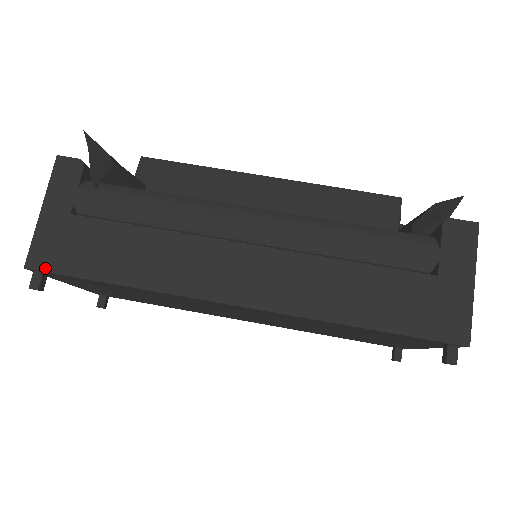
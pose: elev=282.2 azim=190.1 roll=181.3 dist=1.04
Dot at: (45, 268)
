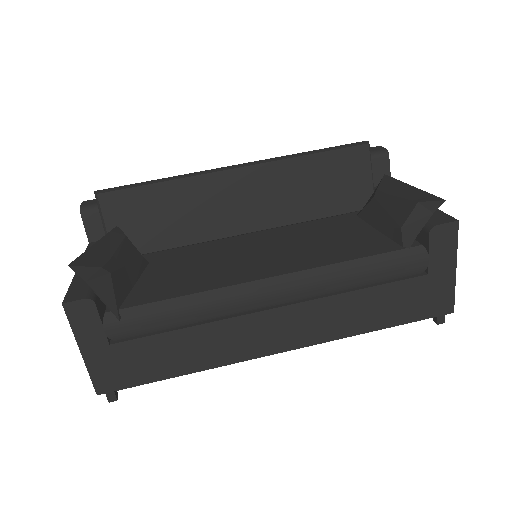
Dot at: (115, 389)
